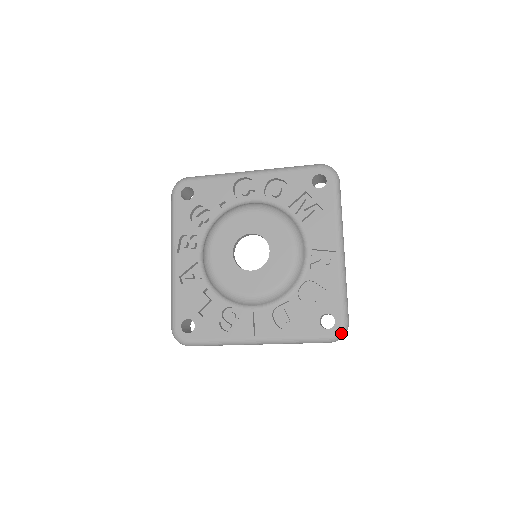
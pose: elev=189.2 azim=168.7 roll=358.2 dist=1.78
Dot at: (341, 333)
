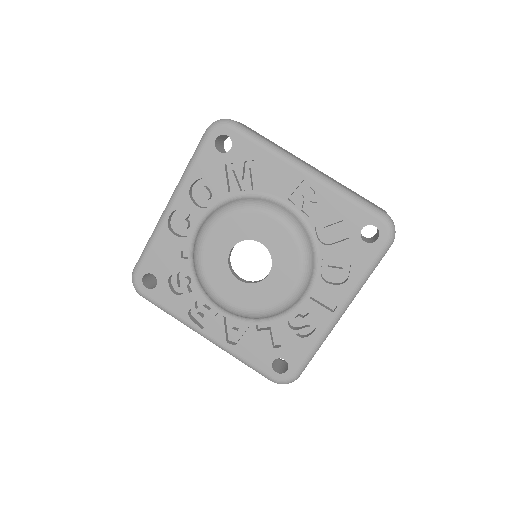
Dot at: (391, 228)
